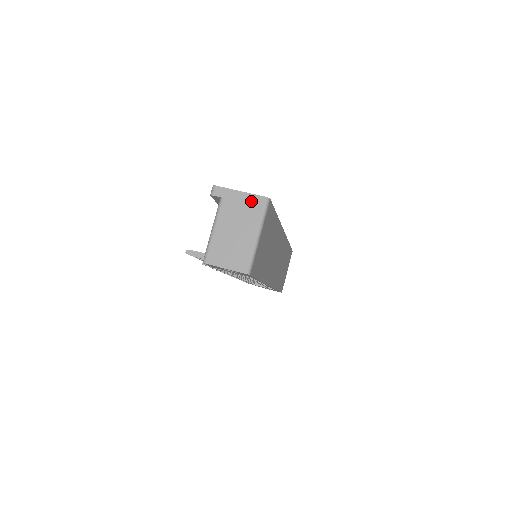
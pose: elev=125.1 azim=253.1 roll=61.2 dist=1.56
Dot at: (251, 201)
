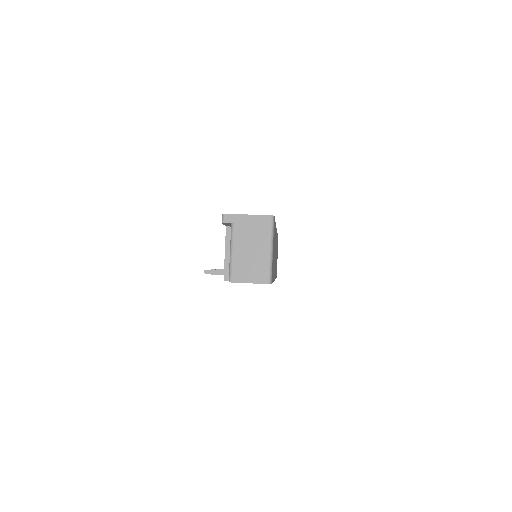
Dot at: (259, 221)
